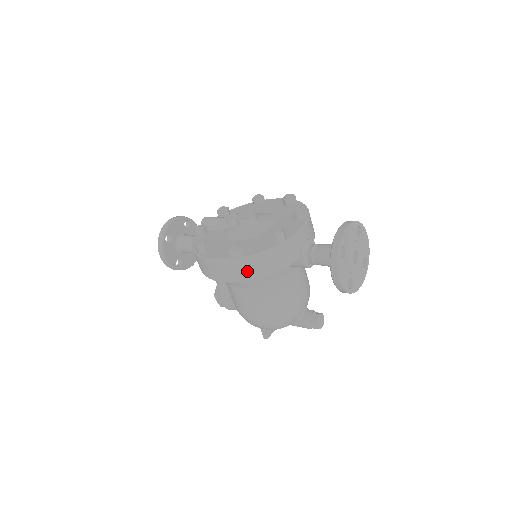
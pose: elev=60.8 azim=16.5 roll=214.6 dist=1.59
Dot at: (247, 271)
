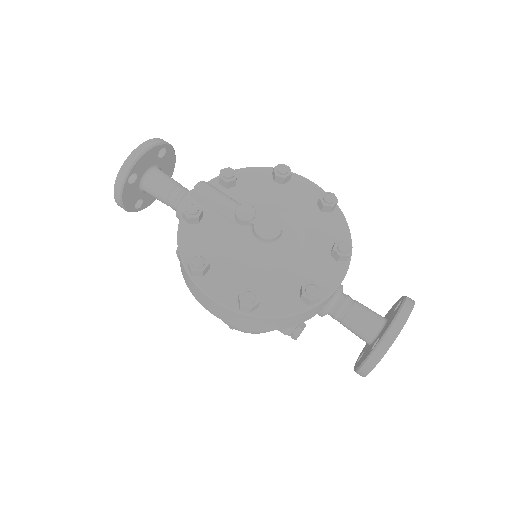
Dot at: (254, 325)
